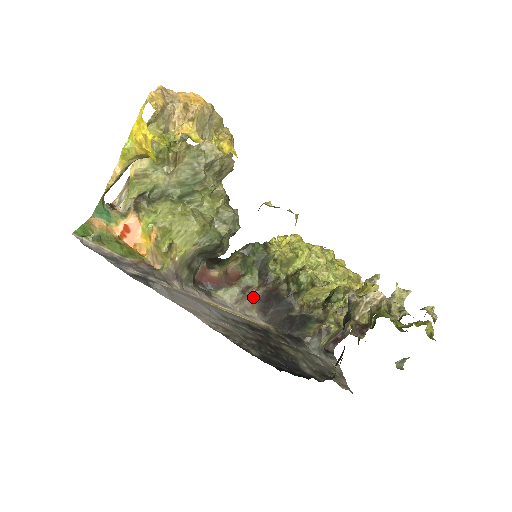
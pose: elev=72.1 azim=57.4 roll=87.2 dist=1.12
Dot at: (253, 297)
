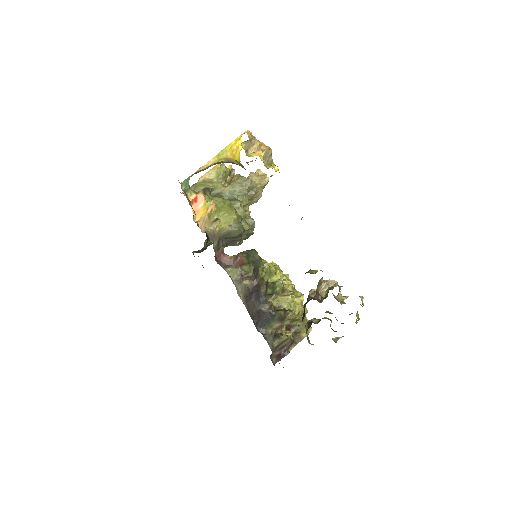
Dot at: (244, 285)
